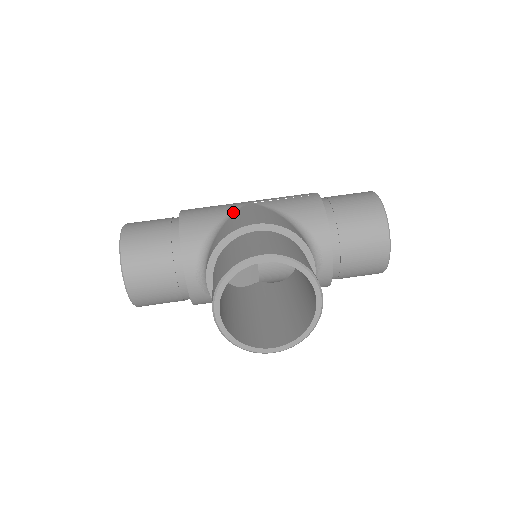
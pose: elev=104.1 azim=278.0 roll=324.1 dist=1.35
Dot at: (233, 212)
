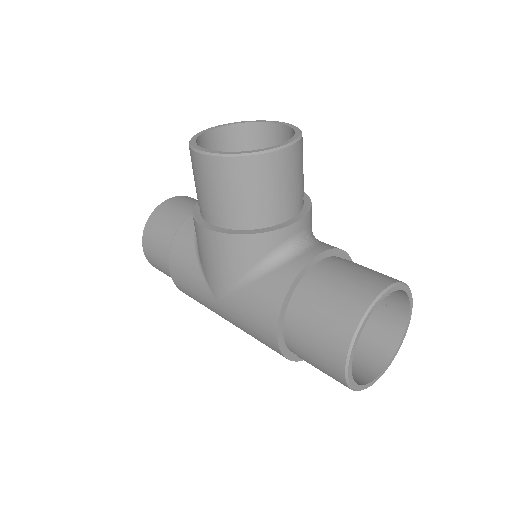
Dot at: occluded
